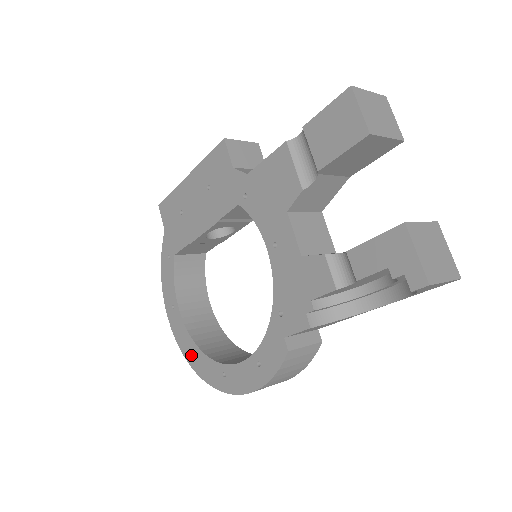
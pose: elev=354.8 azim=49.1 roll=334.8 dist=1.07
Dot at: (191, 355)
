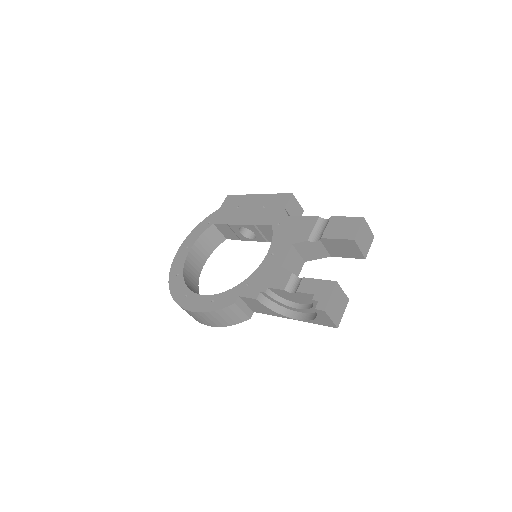
Dot at: (175, 276)
